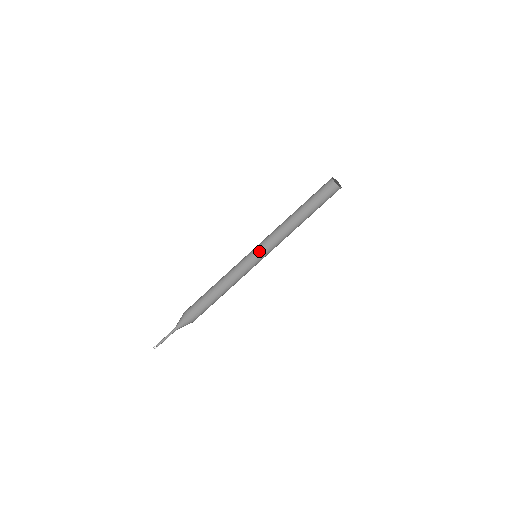
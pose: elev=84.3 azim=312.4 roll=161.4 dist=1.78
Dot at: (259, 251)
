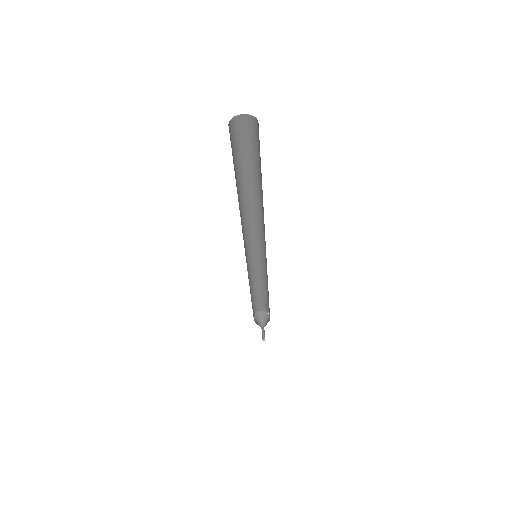
Dot at: (248, 245)
